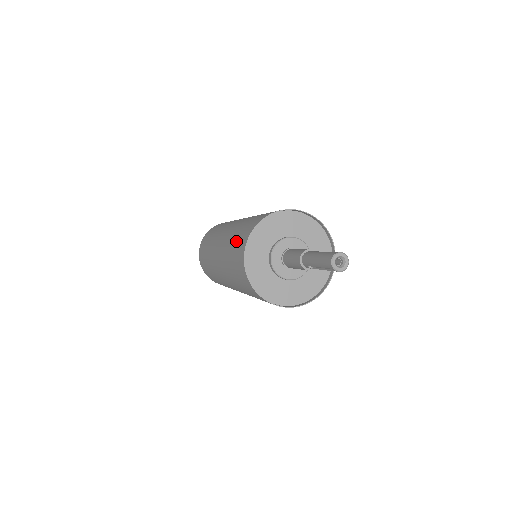
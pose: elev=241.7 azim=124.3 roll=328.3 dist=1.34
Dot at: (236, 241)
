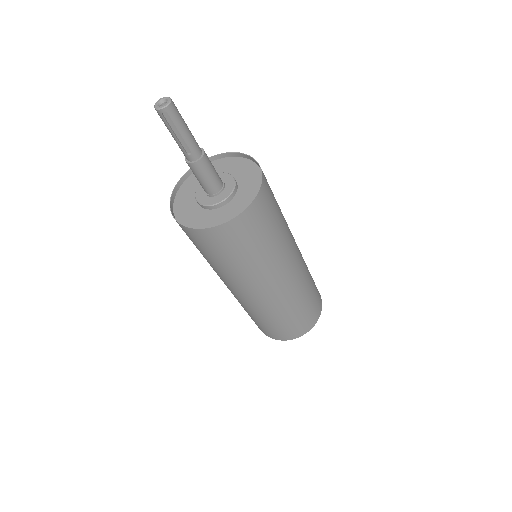
Dot at: occluded
